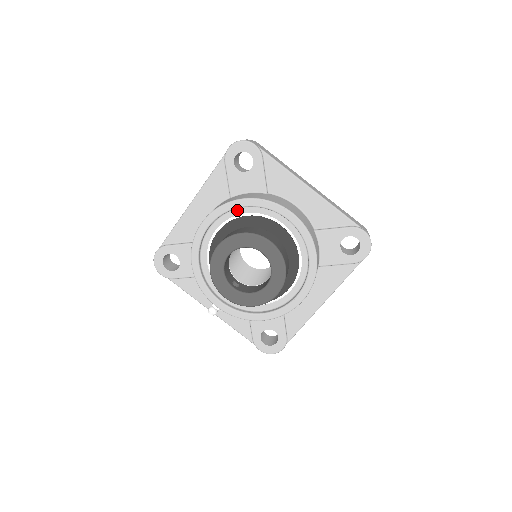
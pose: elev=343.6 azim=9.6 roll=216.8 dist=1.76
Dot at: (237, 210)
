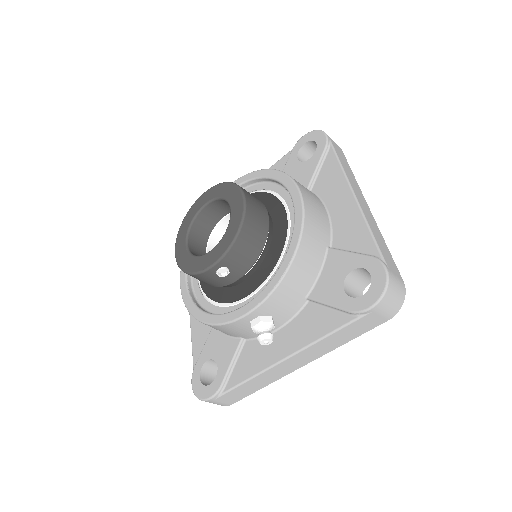
Dot at: occluded
